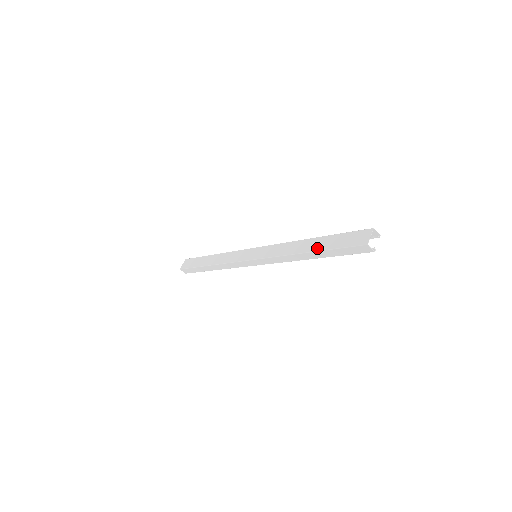
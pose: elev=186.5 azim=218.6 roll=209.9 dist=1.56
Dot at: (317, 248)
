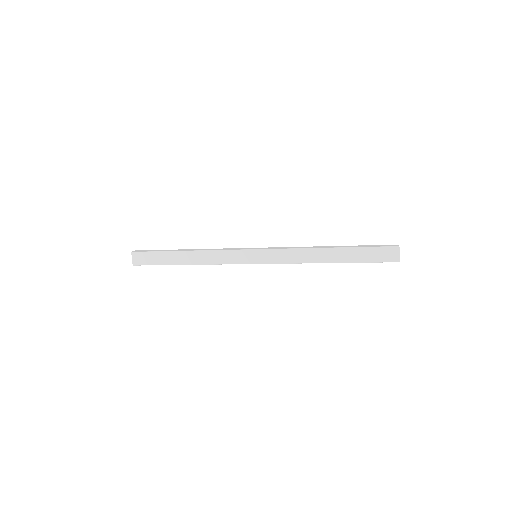
Dot at: (344, 260)
